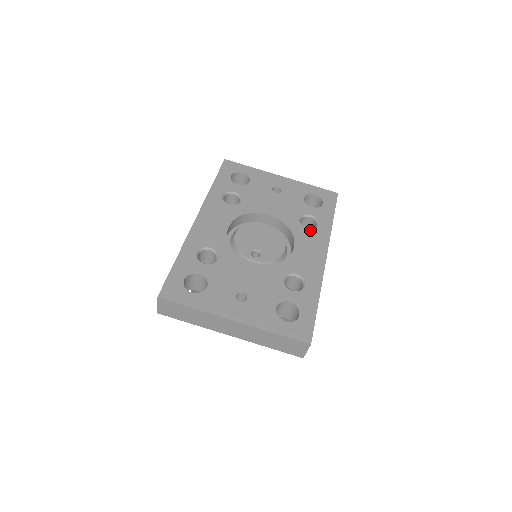
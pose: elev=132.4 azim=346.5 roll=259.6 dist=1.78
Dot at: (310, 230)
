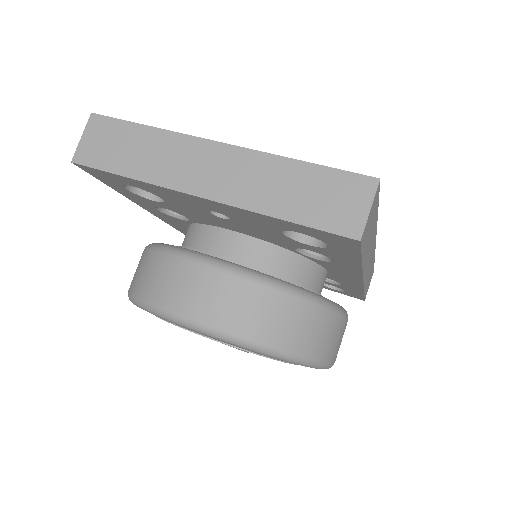
Dot at: occluded
